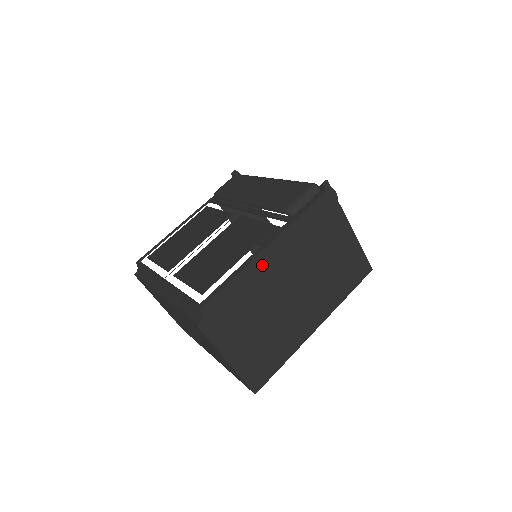
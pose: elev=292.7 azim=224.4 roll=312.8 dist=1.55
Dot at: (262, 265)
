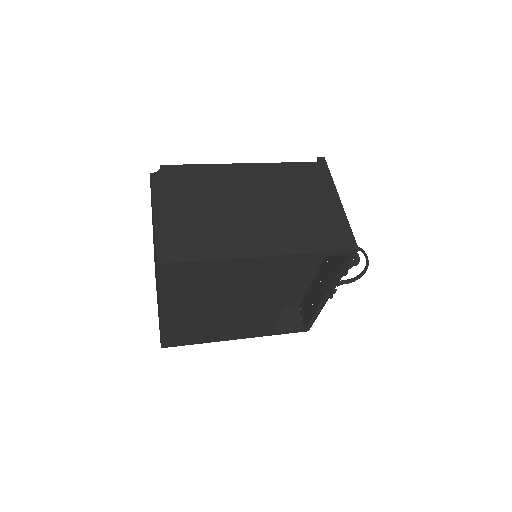
Dot at: (233, 172)
